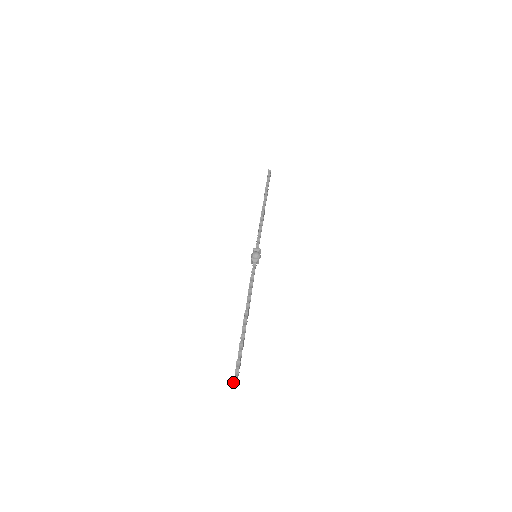
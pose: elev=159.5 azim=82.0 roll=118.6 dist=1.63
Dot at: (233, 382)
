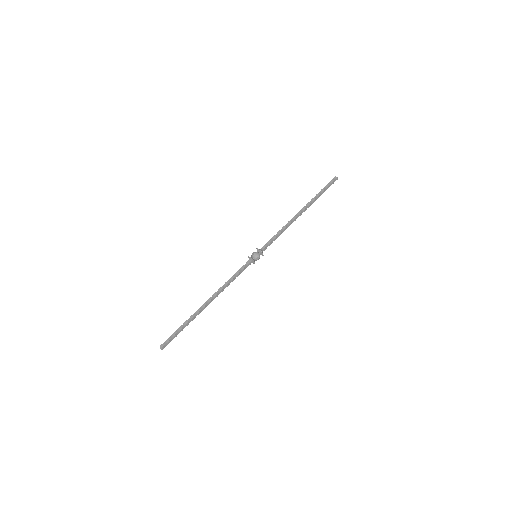
Dot at: occluded
